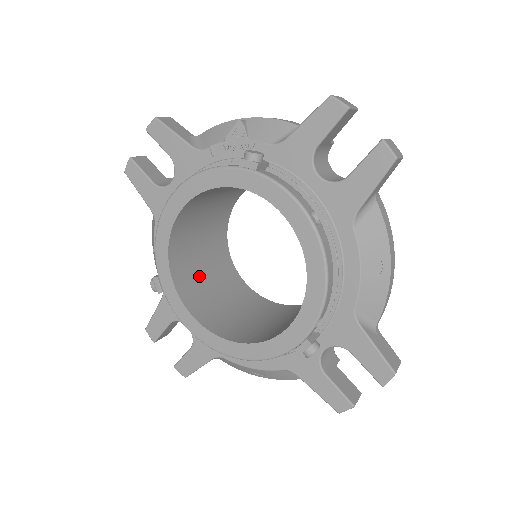
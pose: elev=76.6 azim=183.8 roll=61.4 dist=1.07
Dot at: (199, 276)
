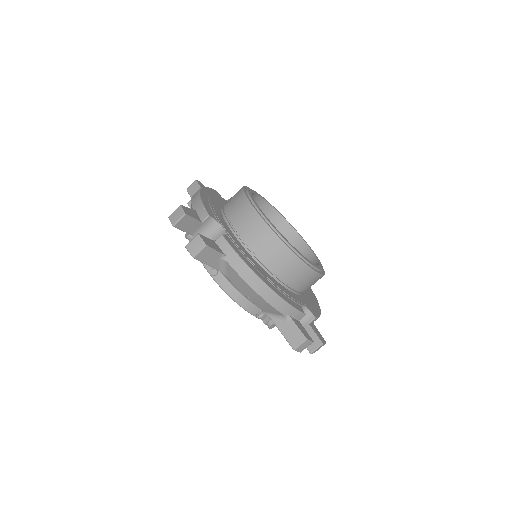
Dot at: occluded
